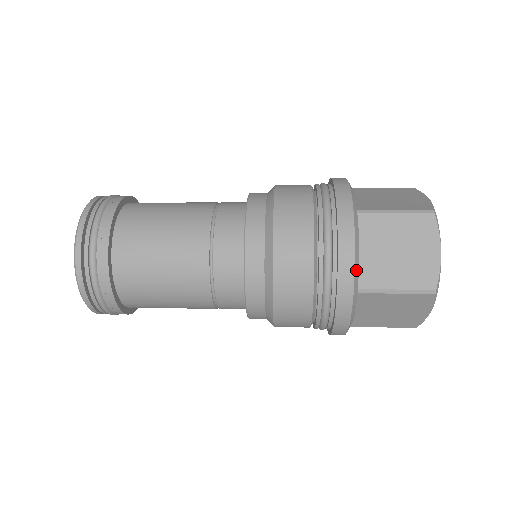
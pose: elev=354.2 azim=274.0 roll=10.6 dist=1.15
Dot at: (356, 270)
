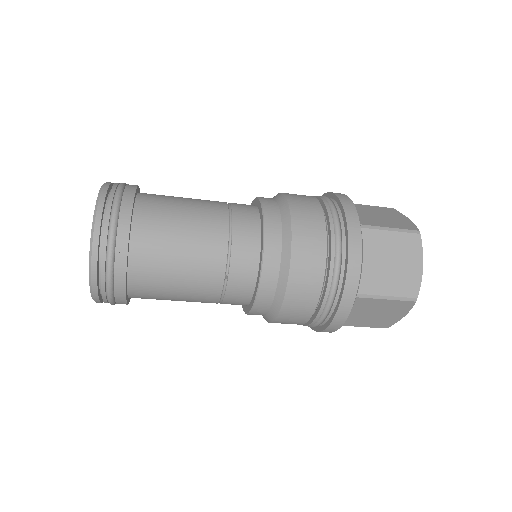
Dot at: (355, 208)
